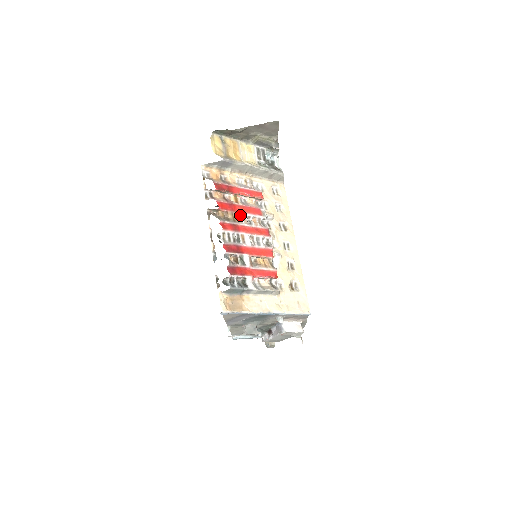
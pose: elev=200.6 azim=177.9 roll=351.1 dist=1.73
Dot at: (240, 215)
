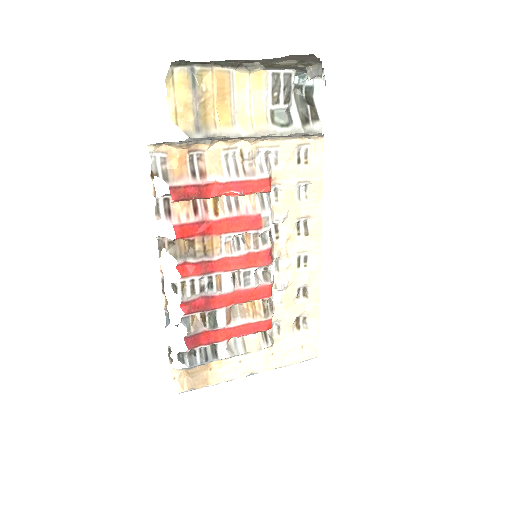
Dot at: (218, 238)
